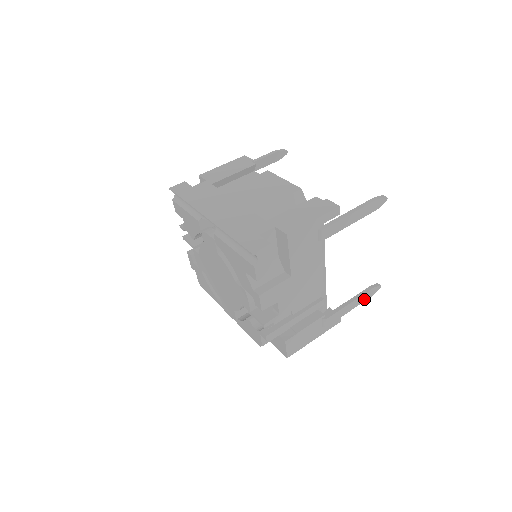
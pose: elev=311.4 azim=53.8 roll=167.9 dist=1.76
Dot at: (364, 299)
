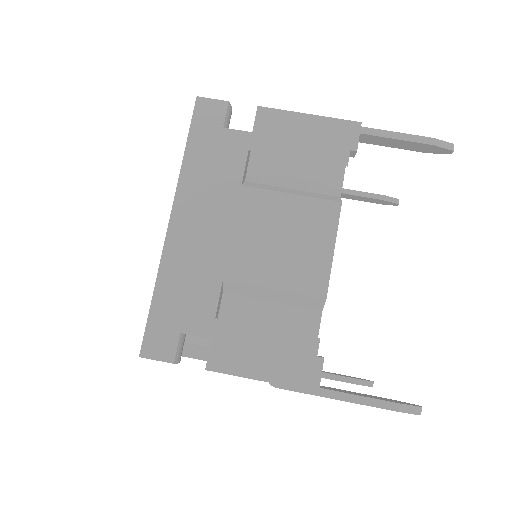
Dot at: occluded
